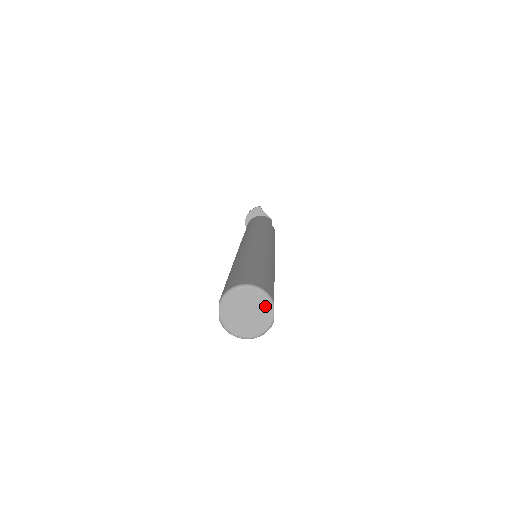
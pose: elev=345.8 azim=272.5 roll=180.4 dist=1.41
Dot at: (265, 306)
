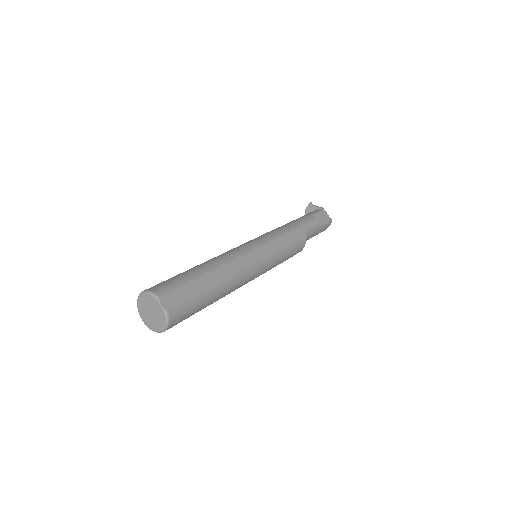
Dot at: (155, 303)
